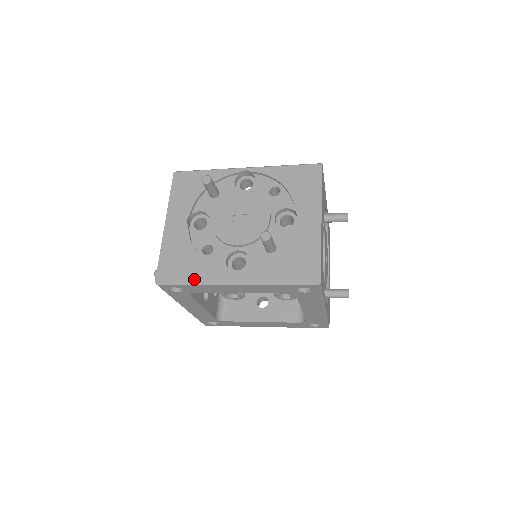
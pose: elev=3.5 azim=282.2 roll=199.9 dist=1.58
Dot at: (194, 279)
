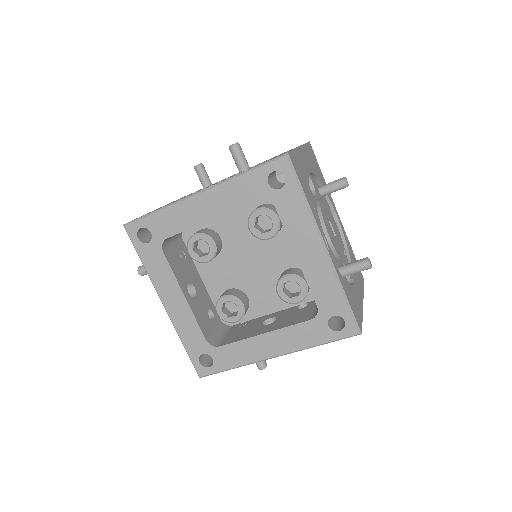
Dot at: (161, 208)
